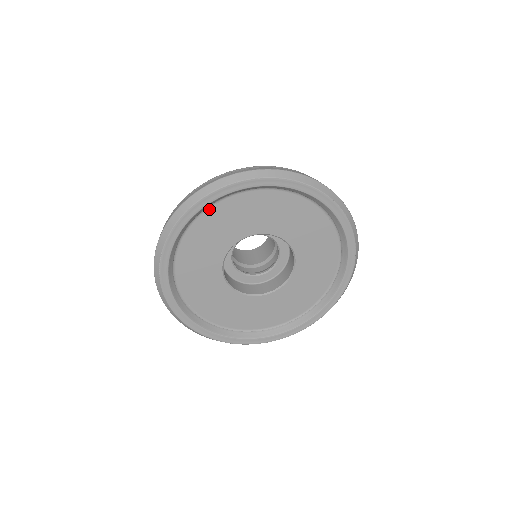
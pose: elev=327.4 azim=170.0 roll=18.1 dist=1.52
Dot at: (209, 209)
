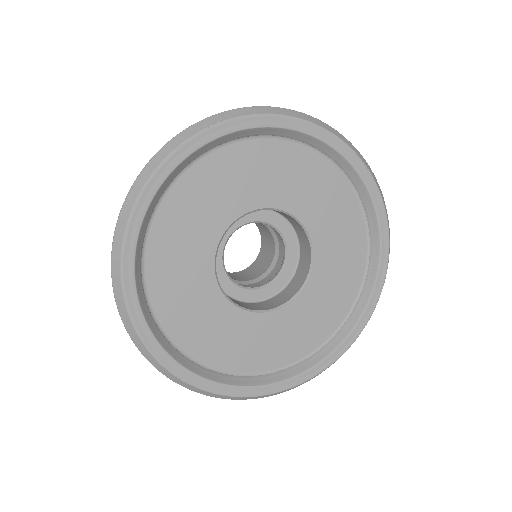
Dot at: (146, 276)
